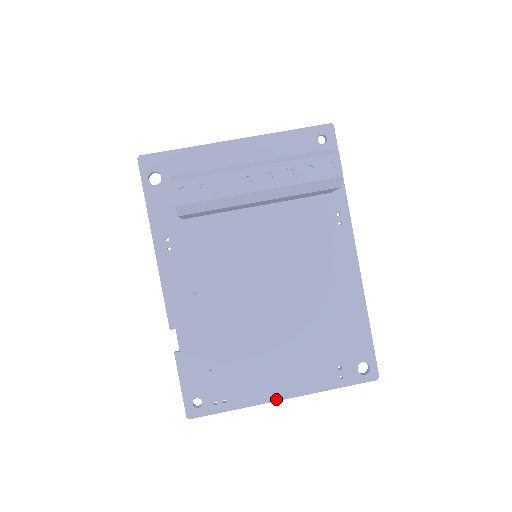
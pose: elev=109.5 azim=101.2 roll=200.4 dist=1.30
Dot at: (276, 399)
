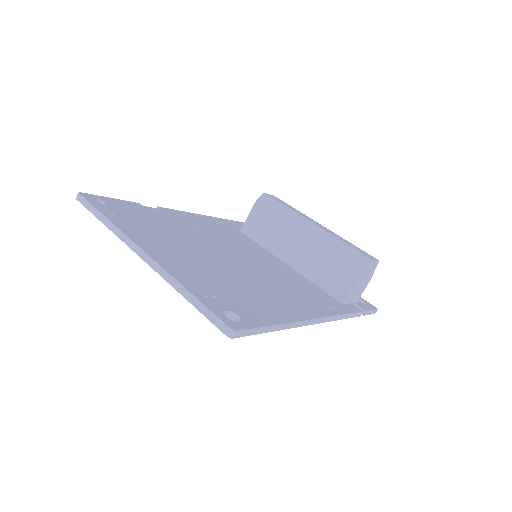
Dot at: (139, 245)
